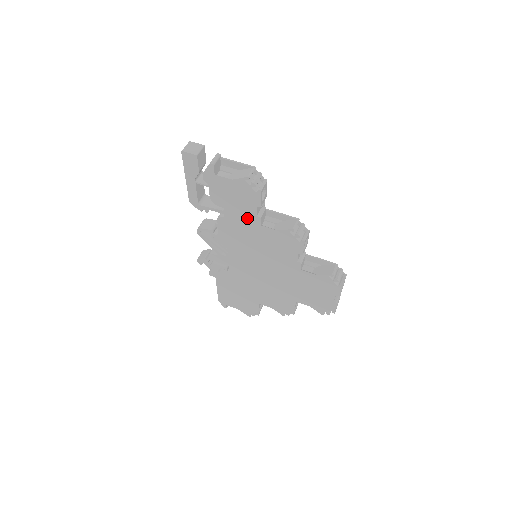
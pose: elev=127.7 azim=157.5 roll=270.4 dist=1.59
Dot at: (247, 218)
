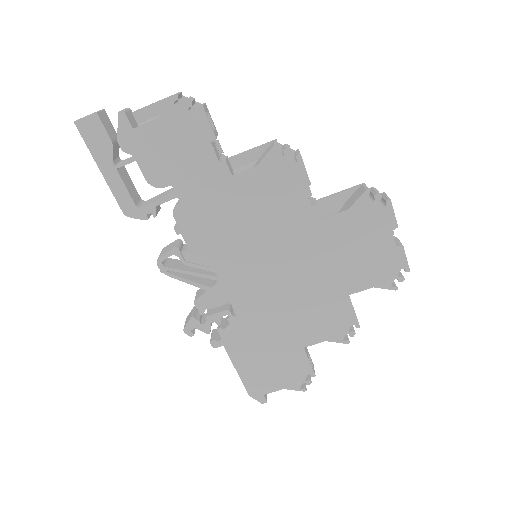
Dot at: (209, 177)
